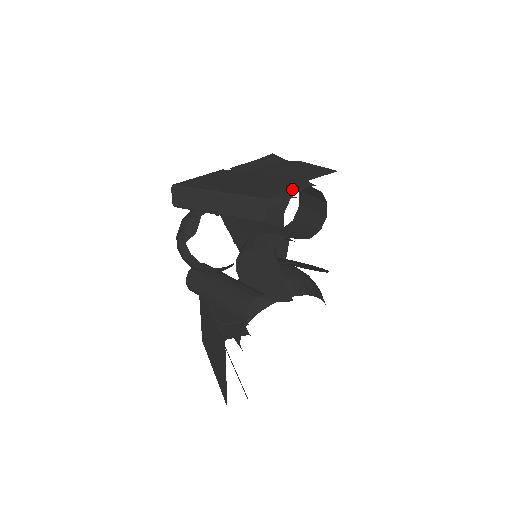
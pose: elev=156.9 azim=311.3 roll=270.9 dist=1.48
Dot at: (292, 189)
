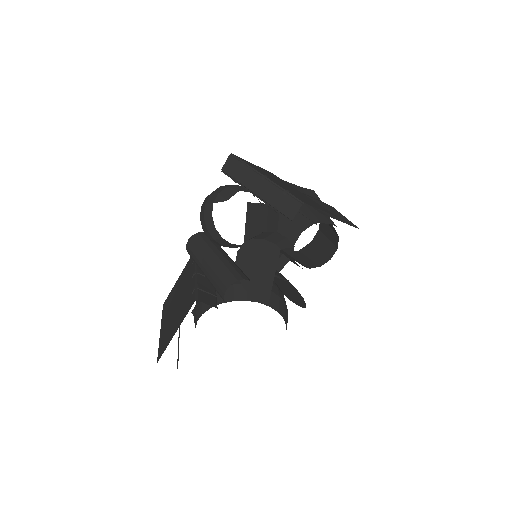
Dot at: (318, 218)
